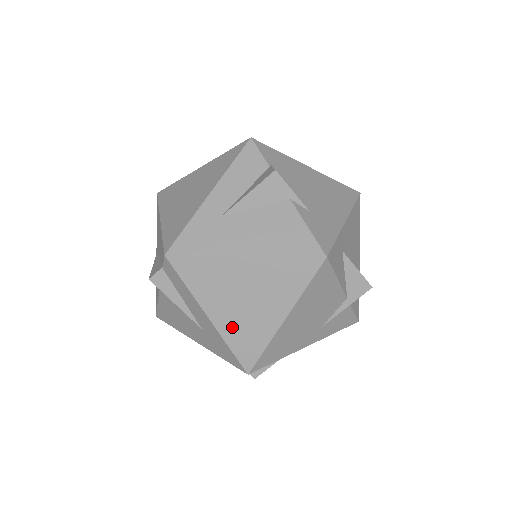
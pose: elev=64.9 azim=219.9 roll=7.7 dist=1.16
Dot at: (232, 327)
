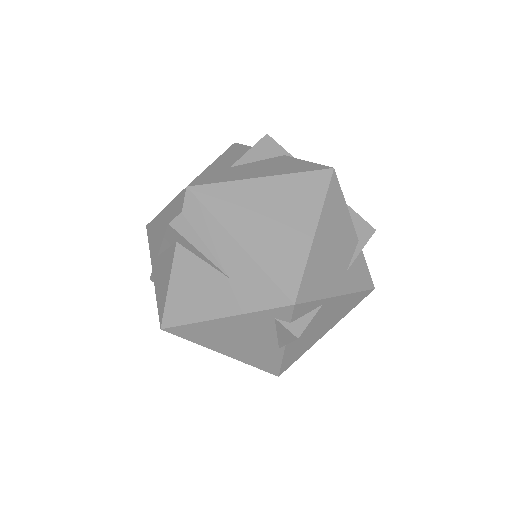
Dot at: (265, 250)
